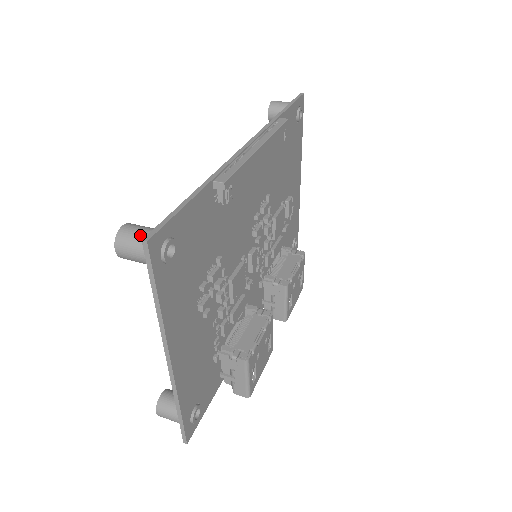
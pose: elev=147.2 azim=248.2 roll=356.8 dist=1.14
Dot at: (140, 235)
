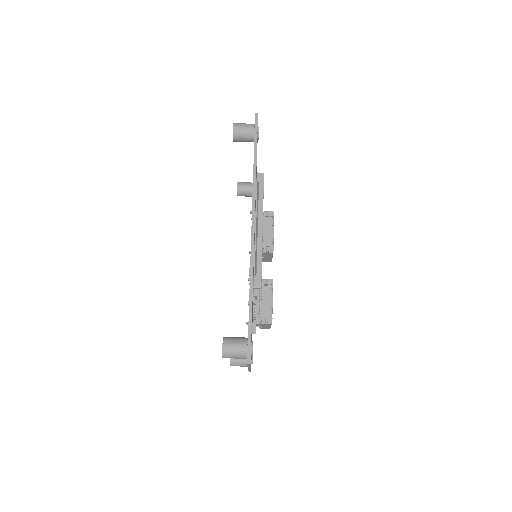
Dot at: (237, 351)
